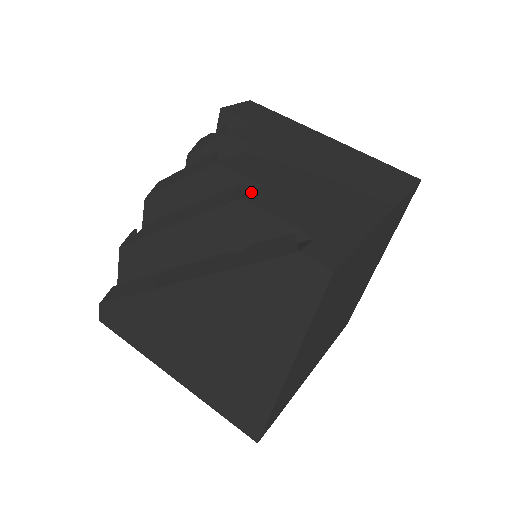
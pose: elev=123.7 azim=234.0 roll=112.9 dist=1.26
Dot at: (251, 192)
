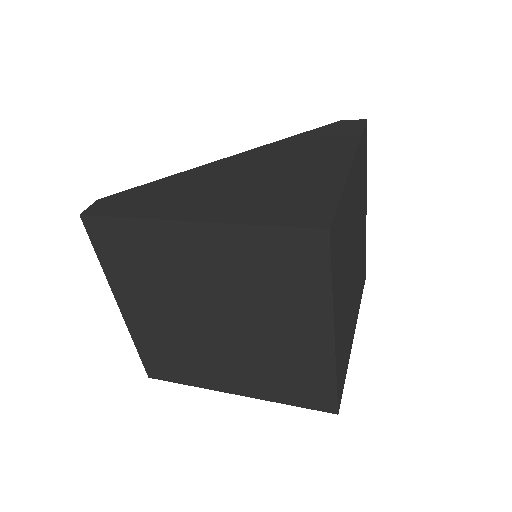
Dot at: occluded
